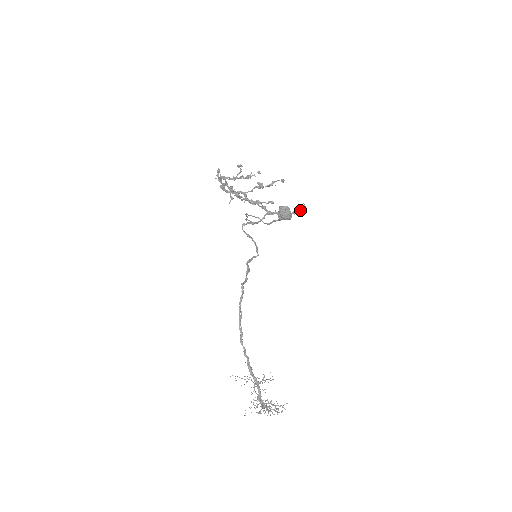
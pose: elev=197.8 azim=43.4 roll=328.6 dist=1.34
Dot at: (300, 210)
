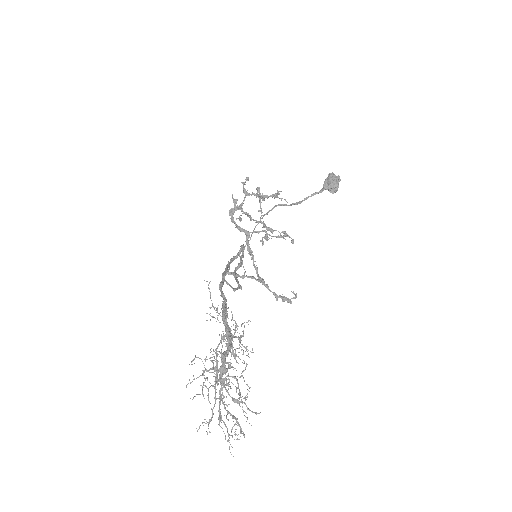
Dot at: occluded
